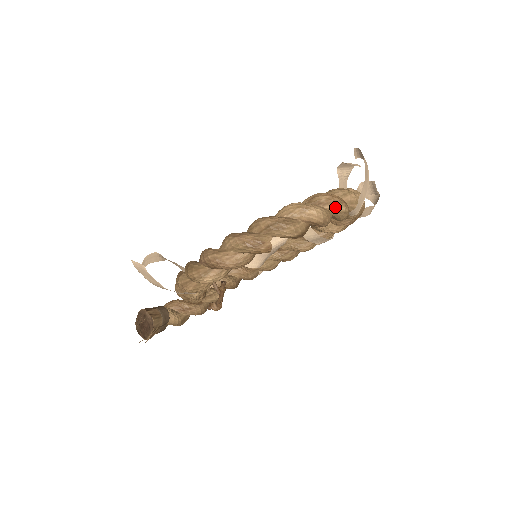
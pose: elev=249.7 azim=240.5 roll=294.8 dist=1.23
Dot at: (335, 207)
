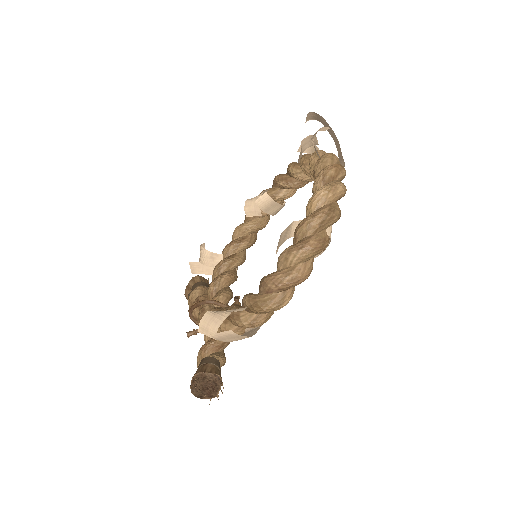
Dot at: (342, 174)
